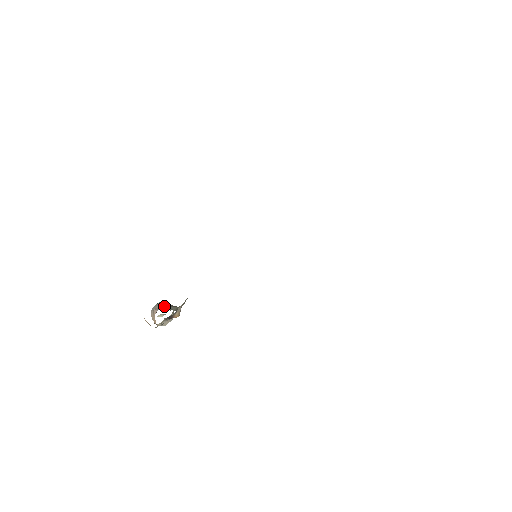
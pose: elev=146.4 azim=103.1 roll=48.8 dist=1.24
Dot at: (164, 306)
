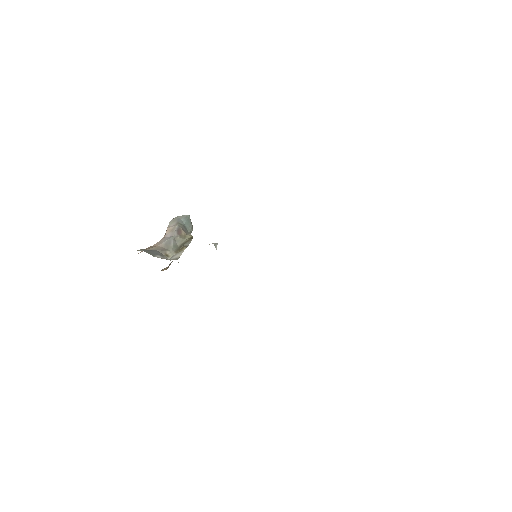
Dot at: (172, 235)
